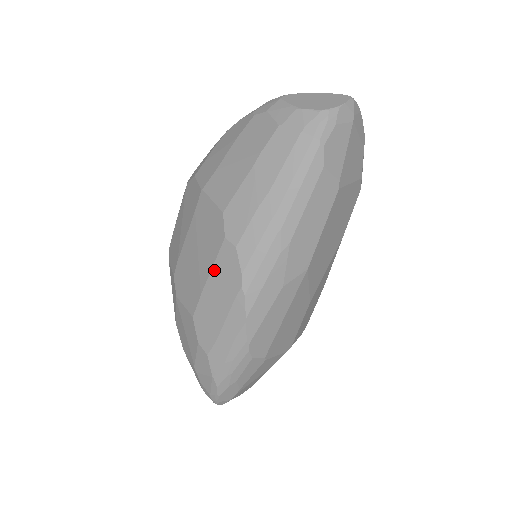
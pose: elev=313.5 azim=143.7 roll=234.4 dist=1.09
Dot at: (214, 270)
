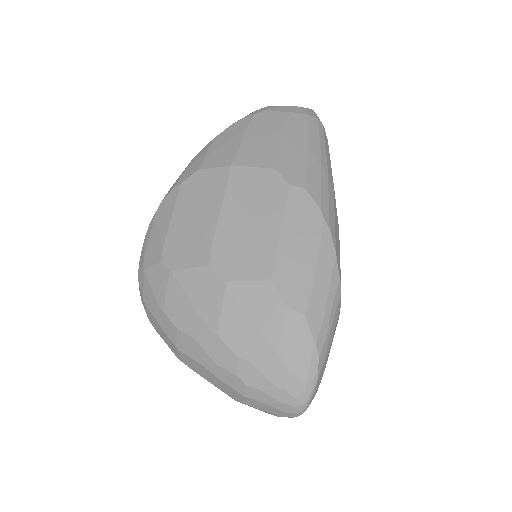
Dot at: (287, 218)
